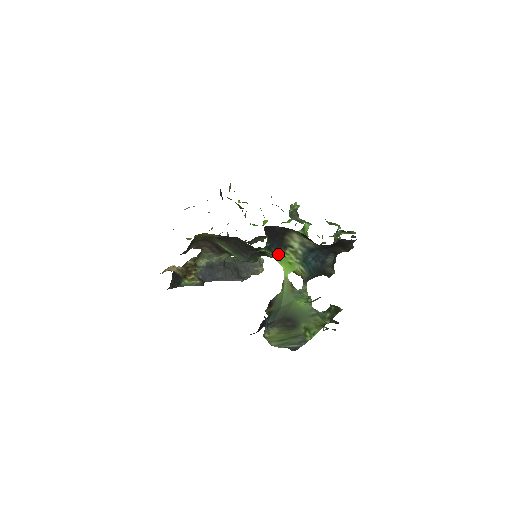
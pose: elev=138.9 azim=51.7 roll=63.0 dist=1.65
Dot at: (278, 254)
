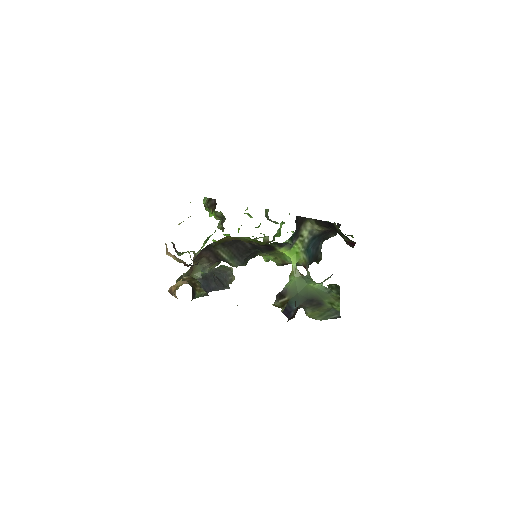
Dot at: (289, 246)
